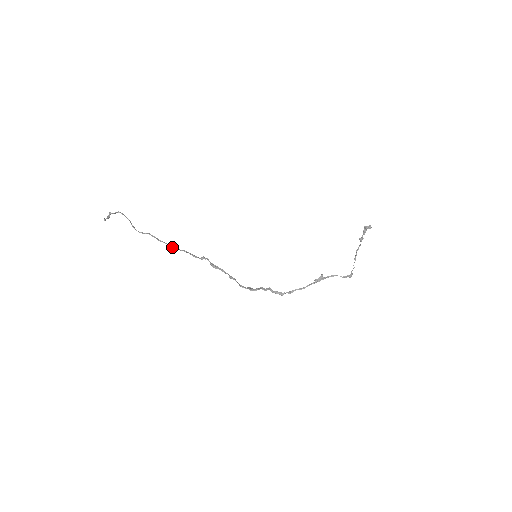
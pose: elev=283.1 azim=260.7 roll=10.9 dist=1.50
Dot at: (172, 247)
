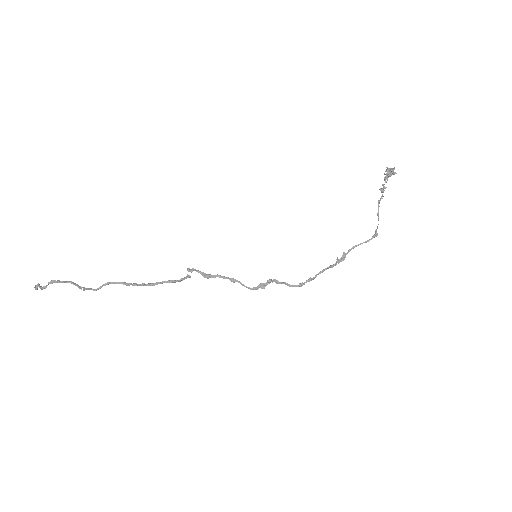
Dot at: (147, 285)
